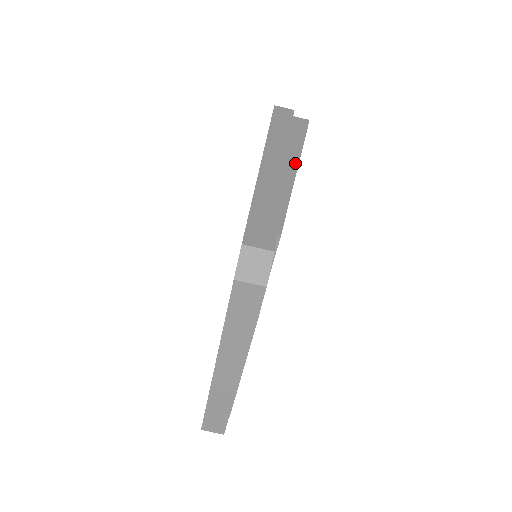
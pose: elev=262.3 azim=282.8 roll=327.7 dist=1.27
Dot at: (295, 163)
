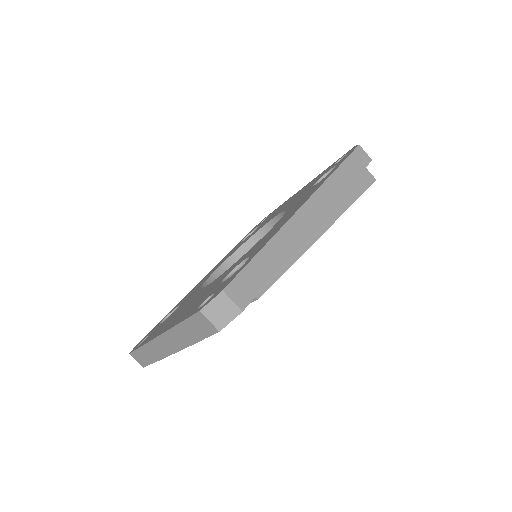
Dot at: (326, 226)
